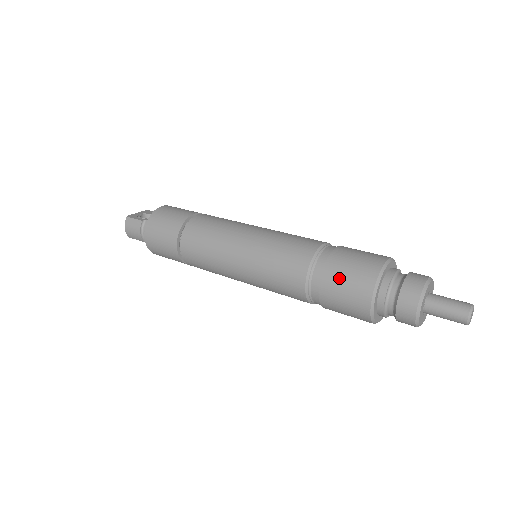
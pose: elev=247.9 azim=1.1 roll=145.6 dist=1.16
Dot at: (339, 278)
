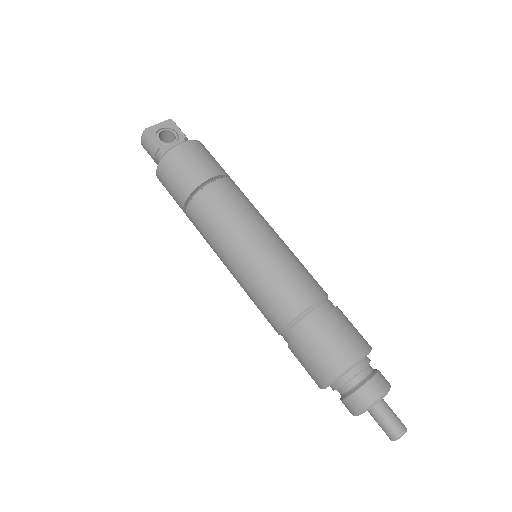
Dot at: (307, 353)
